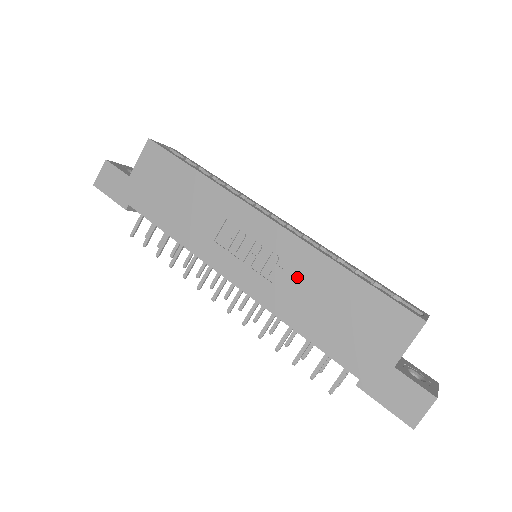
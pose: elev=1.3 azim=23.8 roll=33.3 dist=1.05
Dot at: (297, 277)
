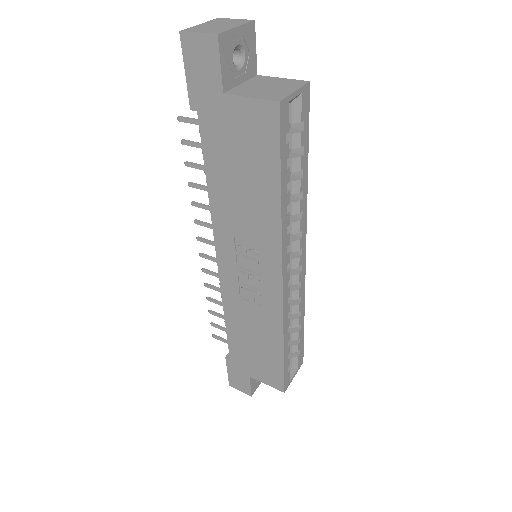
Dot at: (256, 315)
